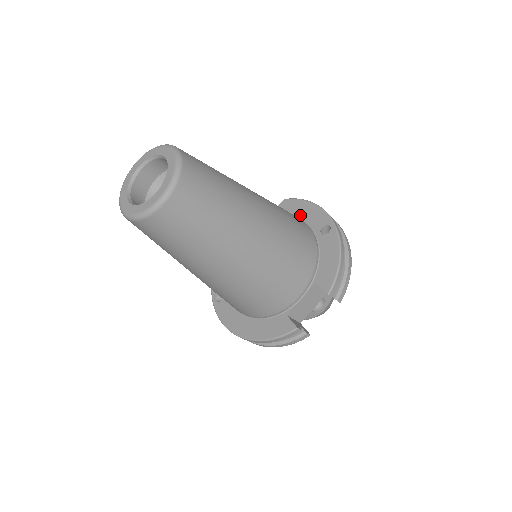
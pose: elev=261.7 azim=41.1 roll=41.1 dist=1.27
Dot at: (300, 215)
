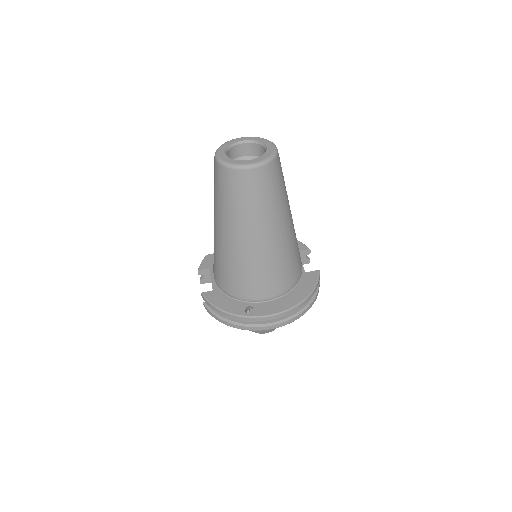
Dot at: occluded
